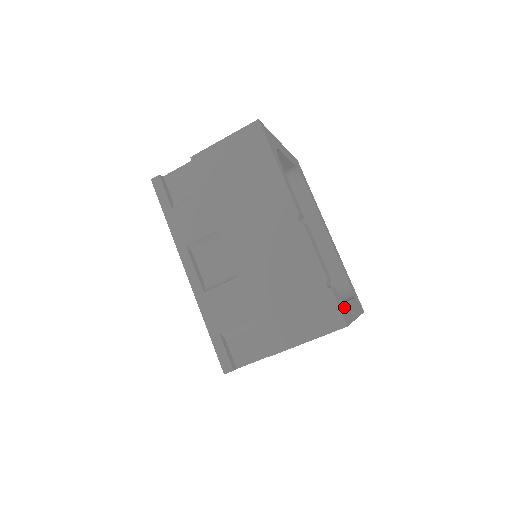
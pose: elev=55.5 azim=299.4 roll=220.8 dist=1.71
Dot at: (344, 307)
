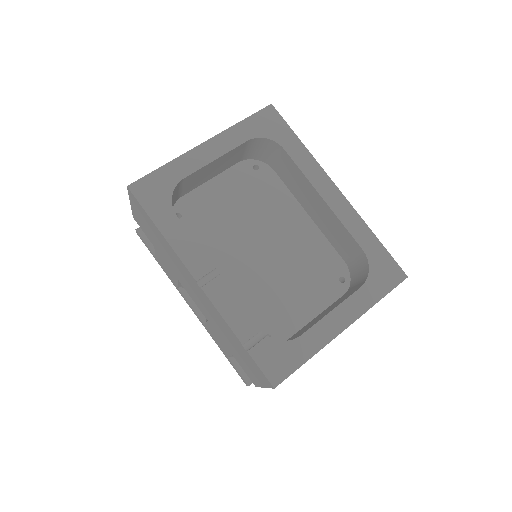
Dot at: (286, 352)
